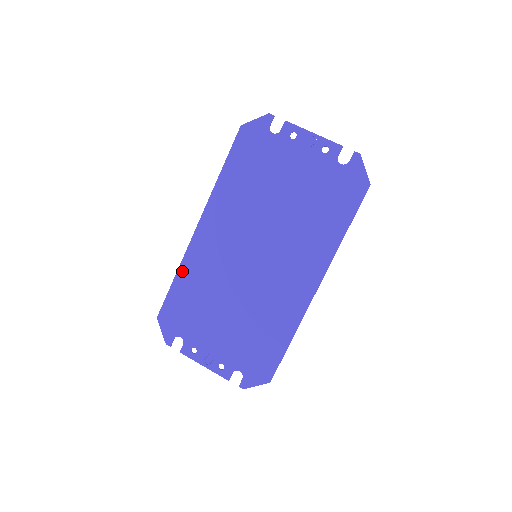
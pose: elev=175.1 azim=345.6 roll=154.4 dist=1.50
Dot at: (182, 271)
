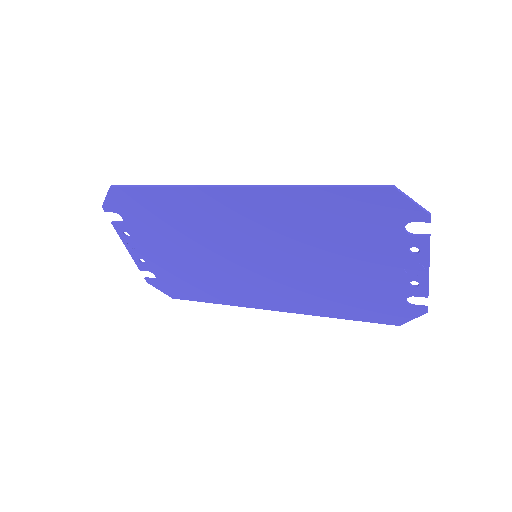
Dot at: (175, 192)
